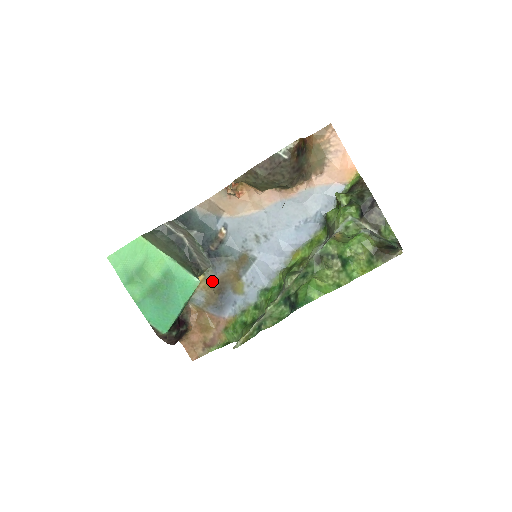
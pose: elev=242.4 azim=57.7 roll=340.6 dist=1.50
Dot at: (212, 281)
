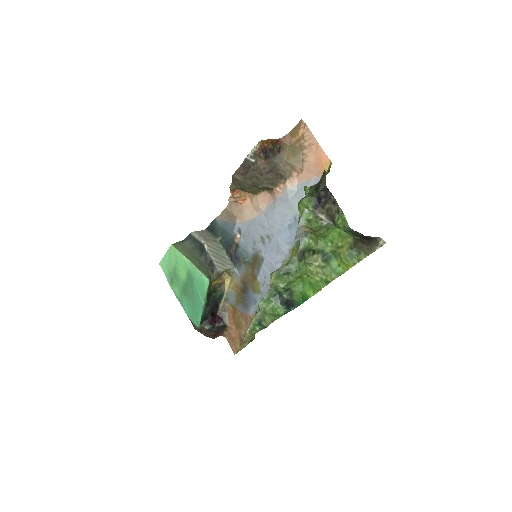
Dot at: (238, 282)
